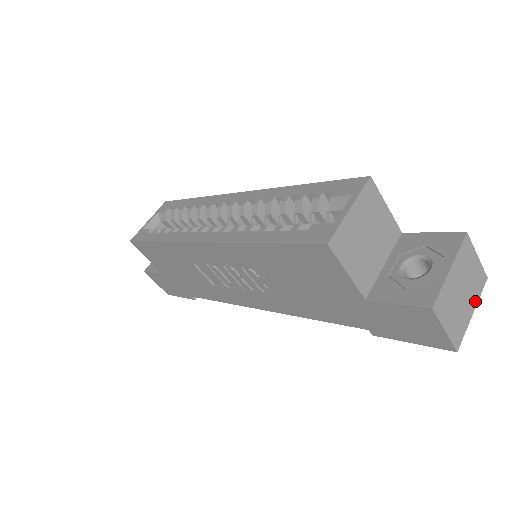
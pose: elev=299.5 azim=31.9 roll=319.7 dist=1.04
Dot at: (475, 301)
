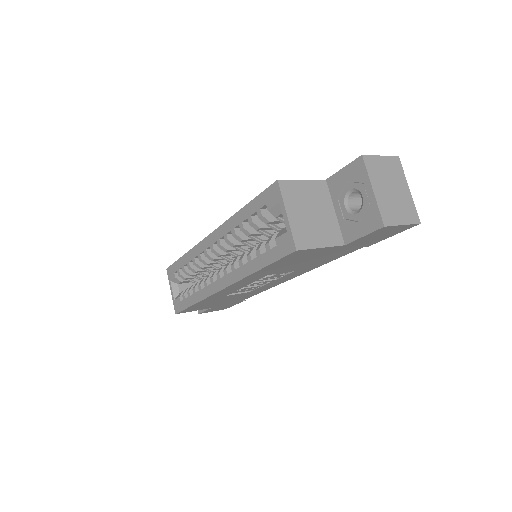
Dot at: (404, 181)
